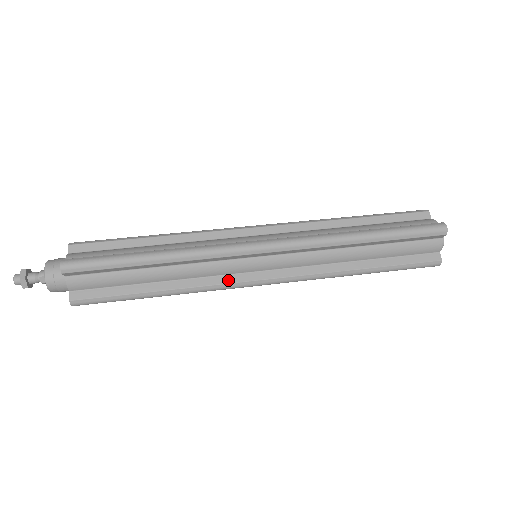
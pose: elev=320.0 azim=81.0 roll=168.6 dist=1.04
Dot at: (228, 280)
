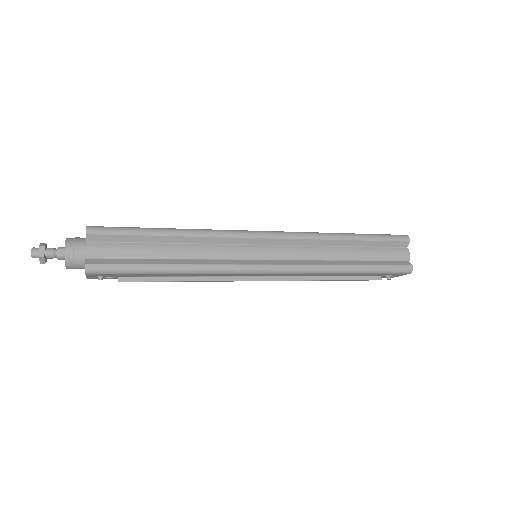
Dot at: (234, 262)
